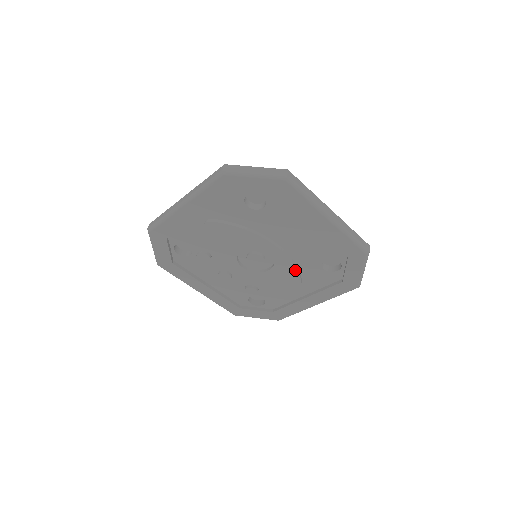
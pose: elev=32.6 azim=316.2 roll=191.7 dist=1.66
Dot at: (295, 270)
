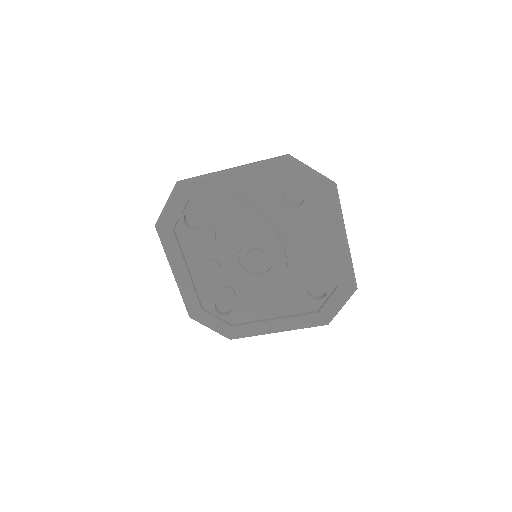
Dot at: (284, 283)
